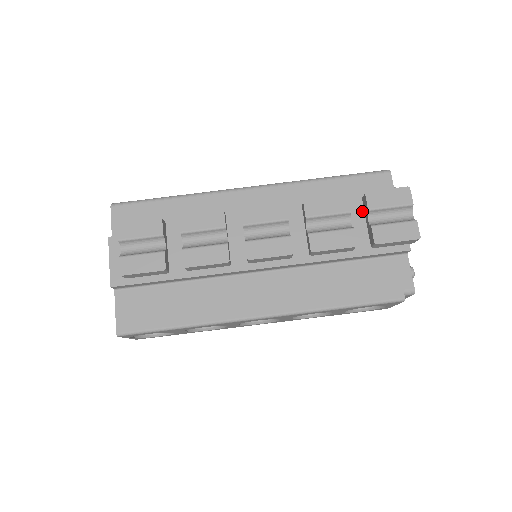
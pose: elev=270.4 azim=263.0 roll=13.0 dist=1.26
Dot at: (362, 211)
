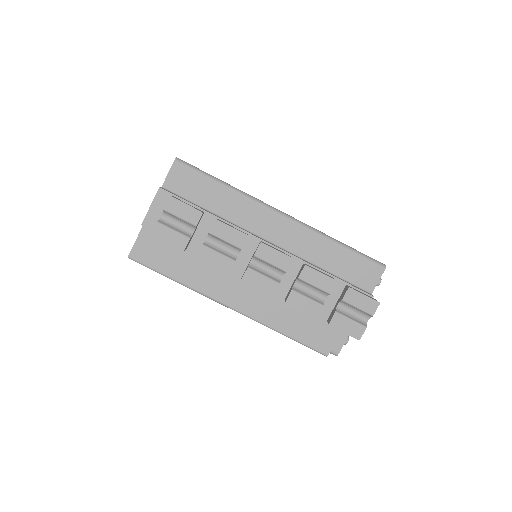
Dot at: (344, 286)
